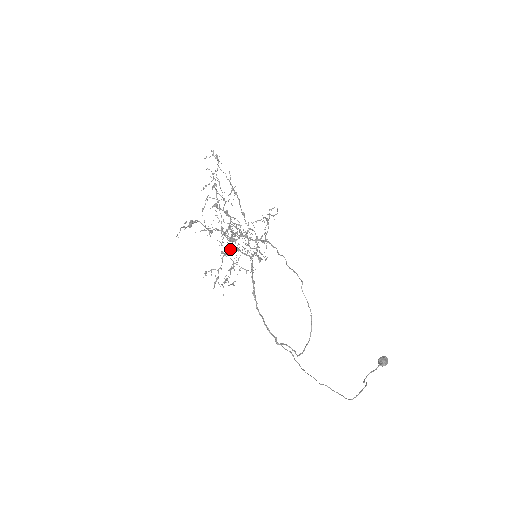
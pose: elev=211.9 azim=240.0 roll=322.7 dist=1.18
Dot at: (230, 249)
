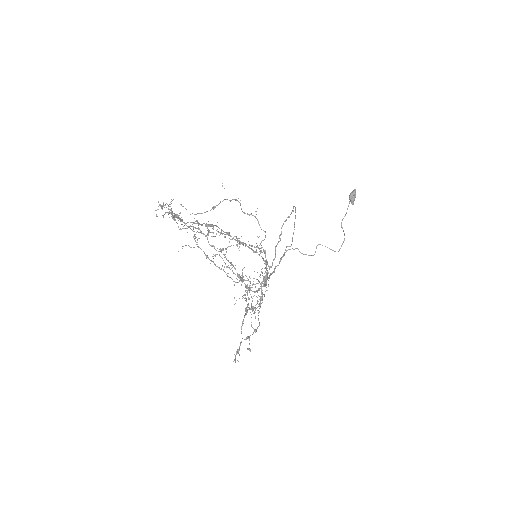
Dot at: occluded
